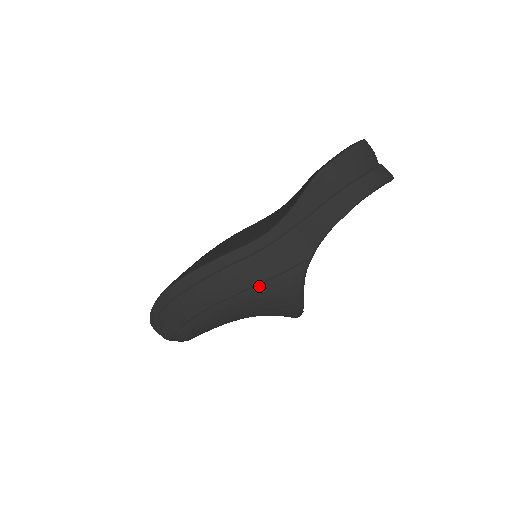
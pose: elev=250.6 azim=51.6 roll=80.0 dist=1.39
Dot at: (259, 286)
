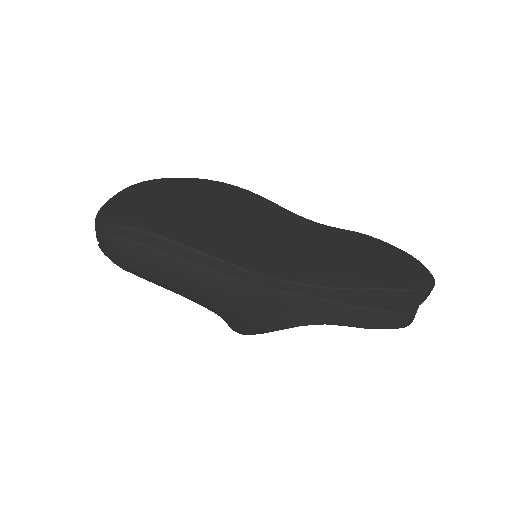
Dot at: (243, 311)
